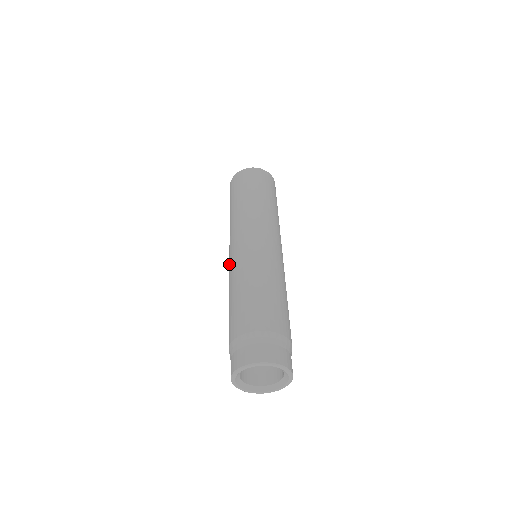
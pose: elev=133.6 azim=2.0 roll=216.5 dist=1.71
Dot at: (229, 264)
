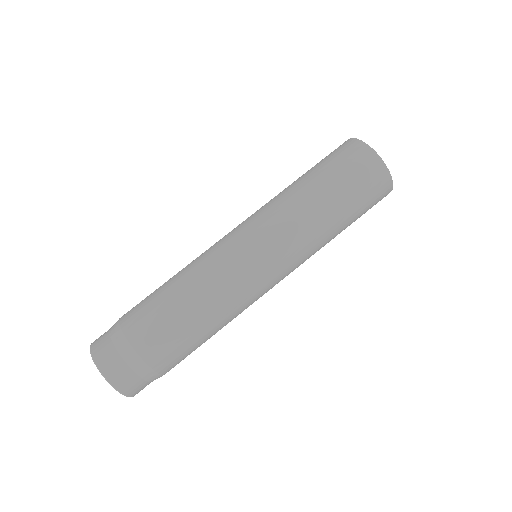
Dot at: (219, 240)
